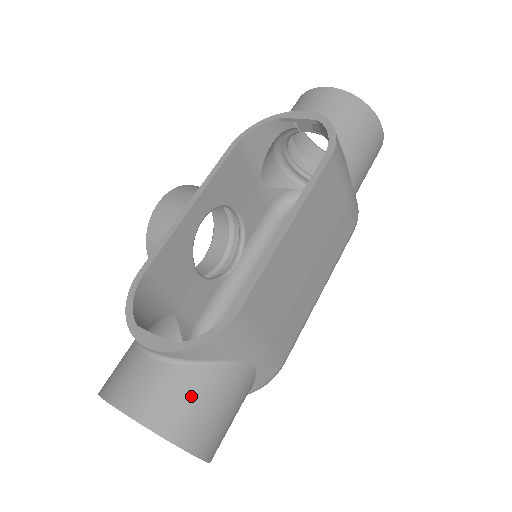
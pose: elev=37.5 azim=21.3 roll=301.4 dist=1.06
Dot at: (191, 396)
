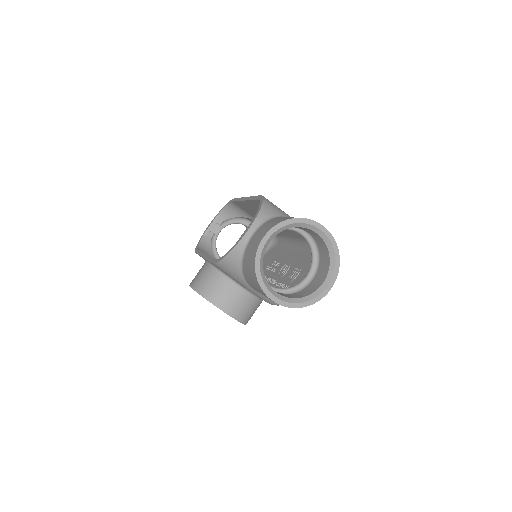
Dot at: occluded
